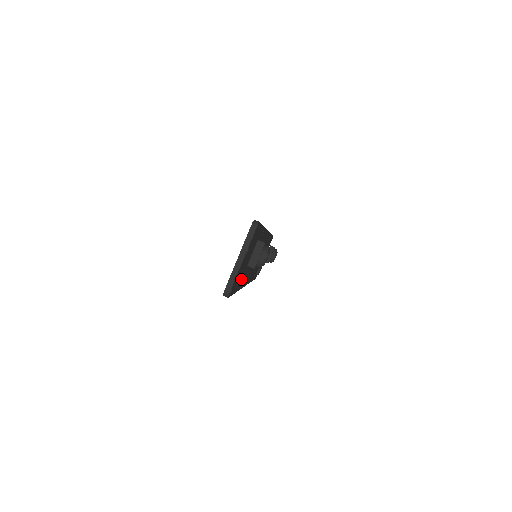
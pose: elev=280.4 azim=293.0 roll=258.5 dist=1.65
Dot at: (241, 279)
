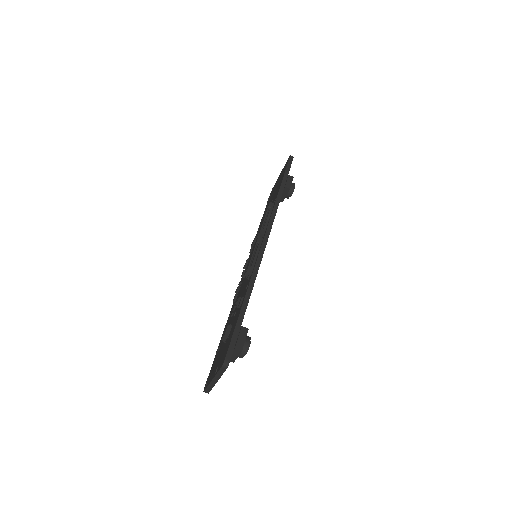
Dot at: occluded
